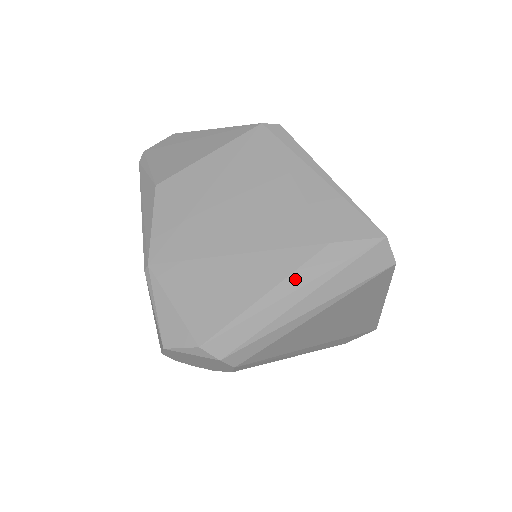
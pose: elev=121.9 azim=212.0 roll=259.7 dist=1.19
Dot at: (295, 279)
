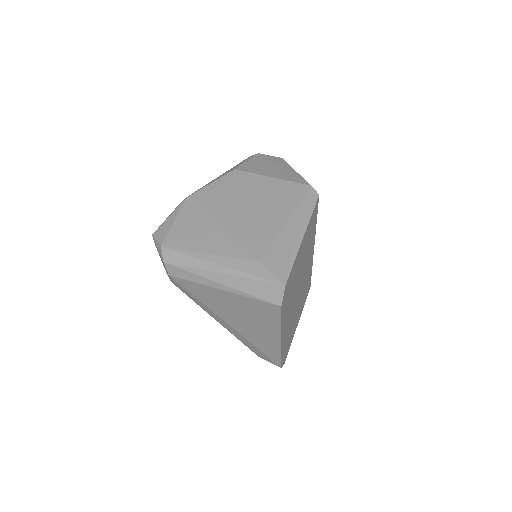
Dot at: (227, 260)
